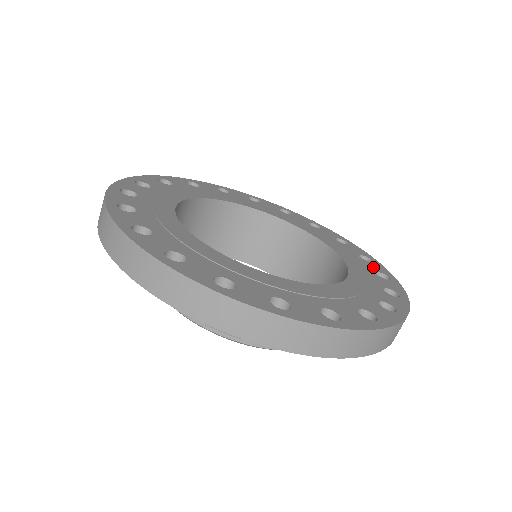
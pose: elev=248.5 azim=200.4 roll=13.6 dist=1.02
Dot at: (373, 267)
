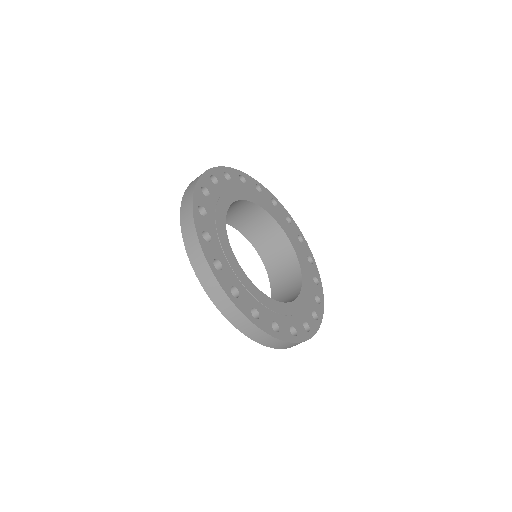
Dot at: (315, 307)
